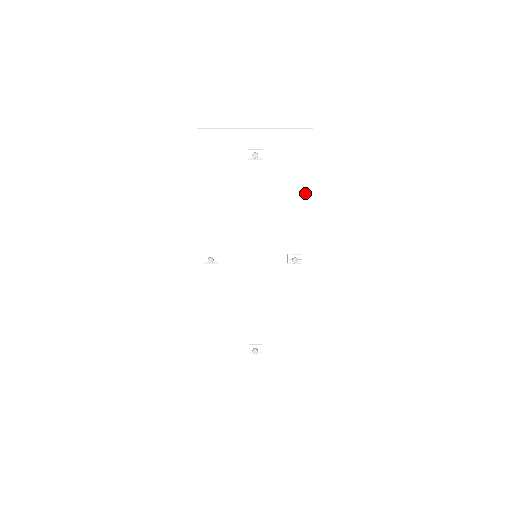
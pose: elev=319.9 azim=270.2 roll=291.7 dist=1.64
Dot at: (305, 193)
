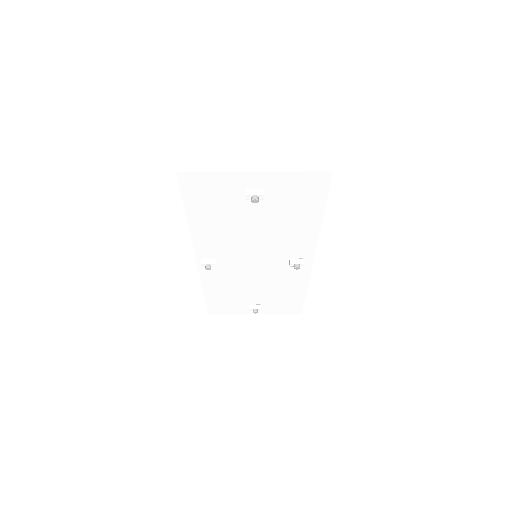
Dot at: (313, 220)
